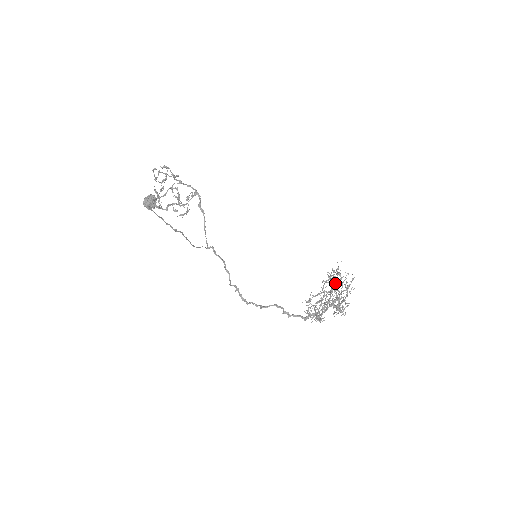
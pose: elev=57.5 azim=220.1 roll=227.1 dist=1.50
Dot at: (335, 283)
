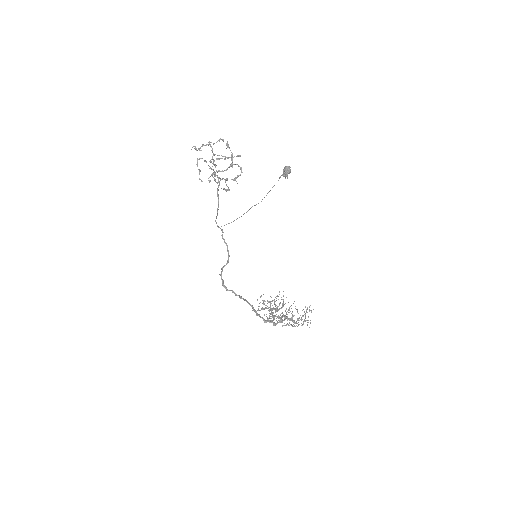
Dot at: occluded
